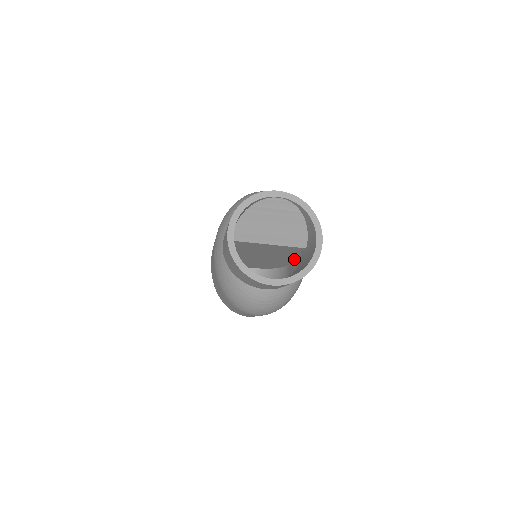
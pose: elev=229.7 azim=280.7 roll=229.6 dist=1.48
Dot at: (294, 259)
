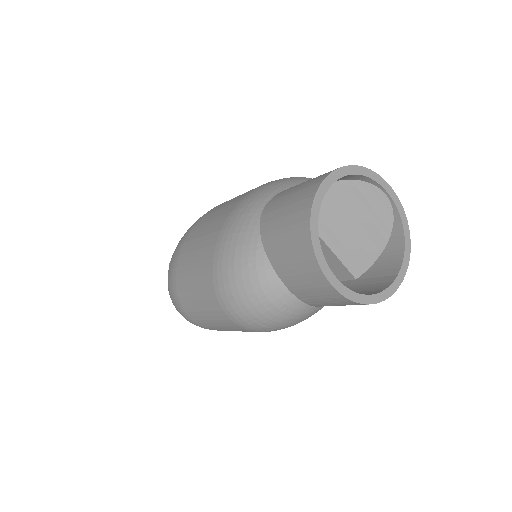
Dot at: occluded
